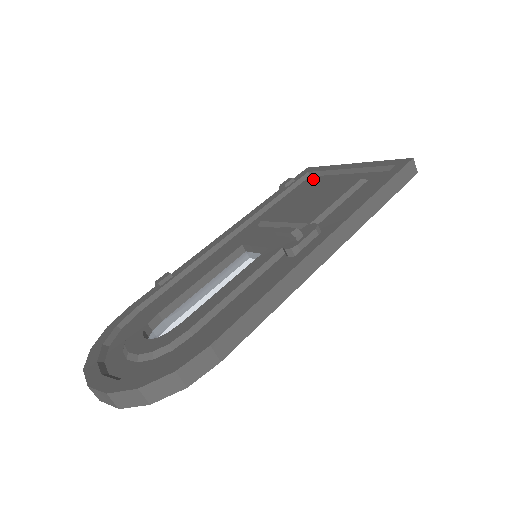
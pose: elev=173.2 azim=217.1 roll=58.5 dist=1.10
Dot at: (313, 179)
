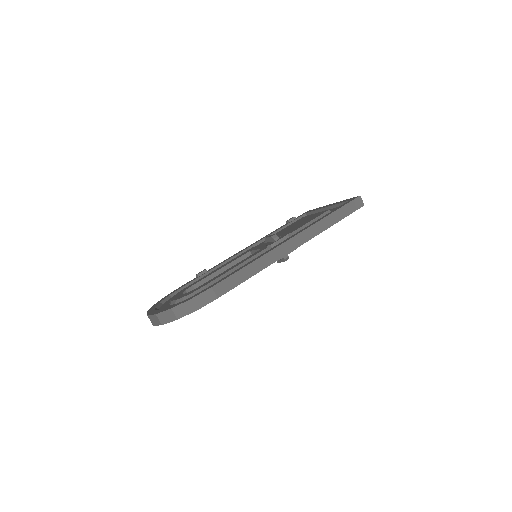
Dot at: occluded
